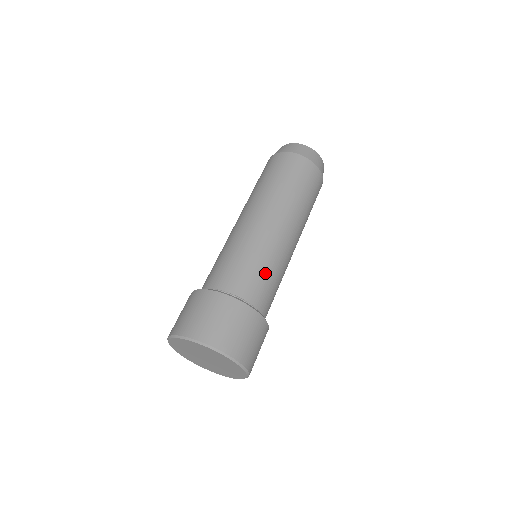
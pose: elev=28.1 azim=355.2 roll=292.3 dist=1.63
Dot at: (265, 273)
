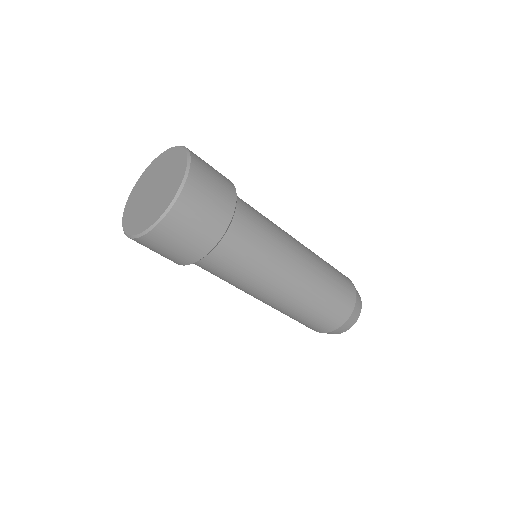
Dot at: (263, 223)
